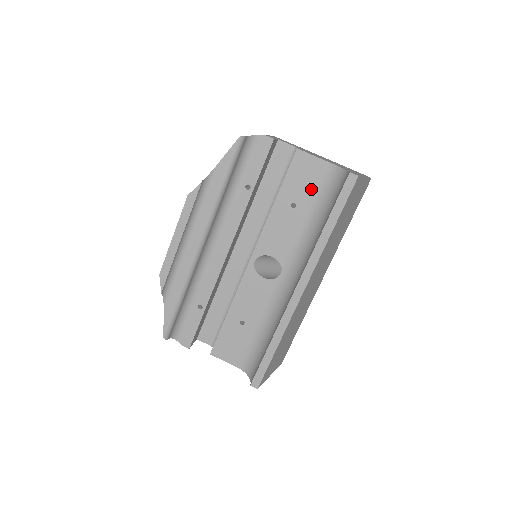
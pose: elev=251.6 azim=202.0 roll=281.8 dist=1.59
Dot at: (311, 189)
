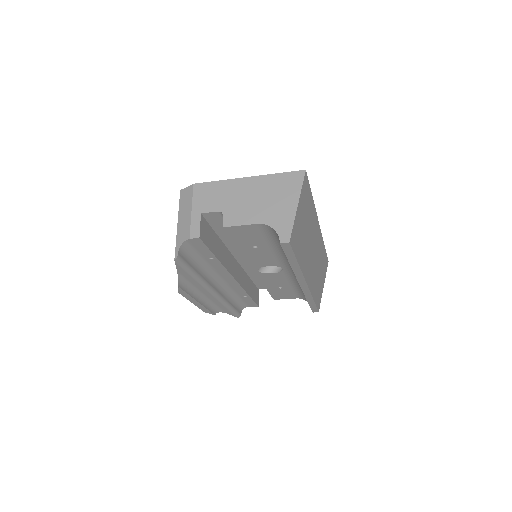
Dot at: (259, 238)
